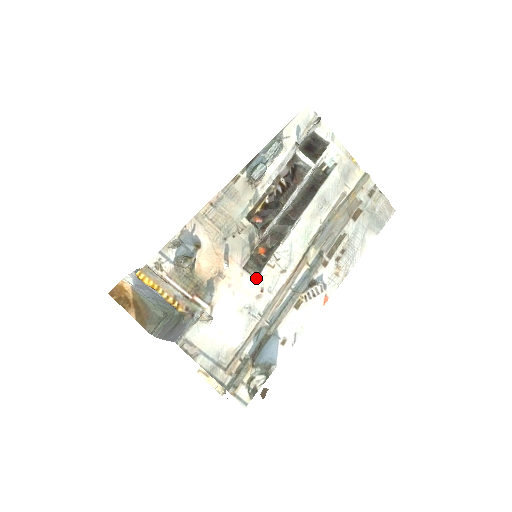
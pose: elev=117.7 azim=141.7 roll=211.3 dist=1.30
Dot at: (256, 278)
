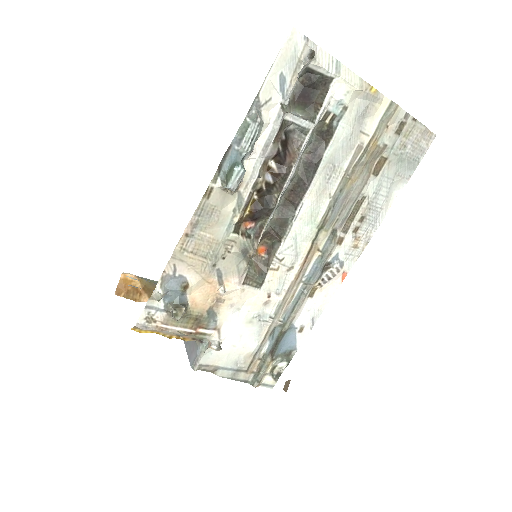
Dot at: (260, 288)
